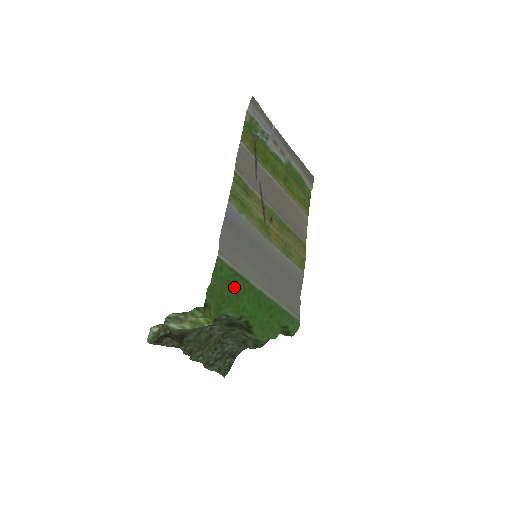
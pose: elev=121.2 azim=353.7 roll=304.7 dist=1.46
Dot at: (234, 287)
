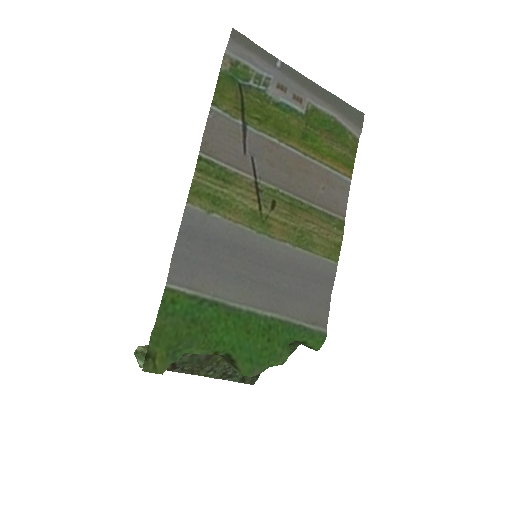
Dot at: (199, 319)
